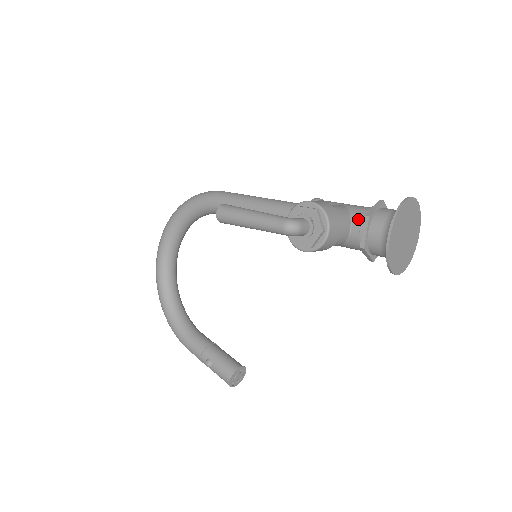
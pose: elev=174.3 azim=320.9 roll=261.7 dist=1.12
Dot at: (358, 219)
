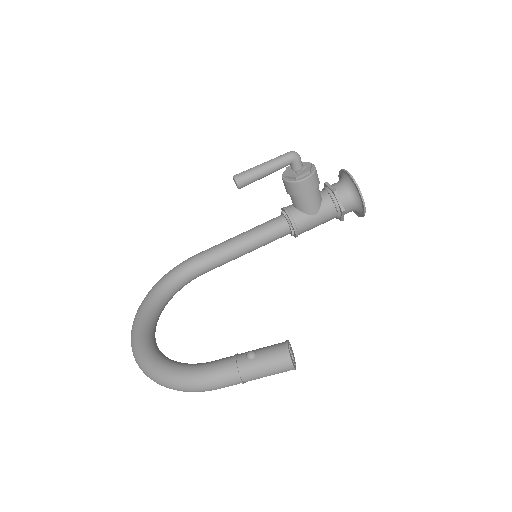
Dot at: (321, 191)
